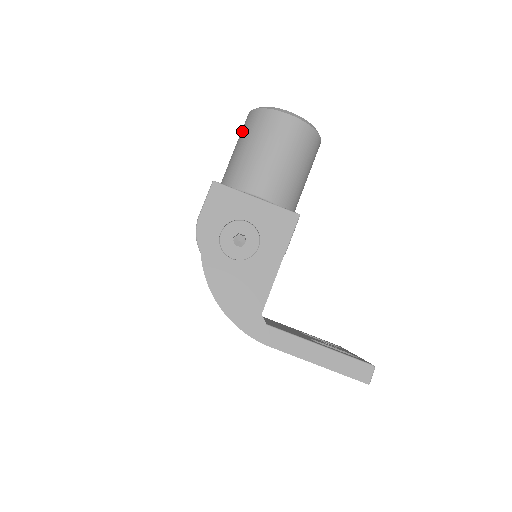
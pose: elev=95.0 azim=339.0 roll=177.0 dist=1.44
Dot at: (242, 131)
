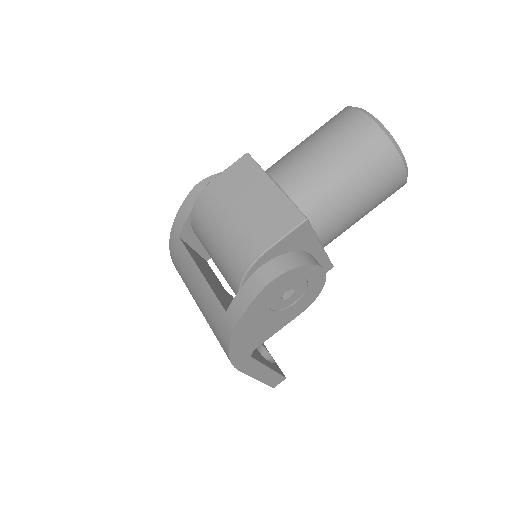
Dot at: (354, 144)
